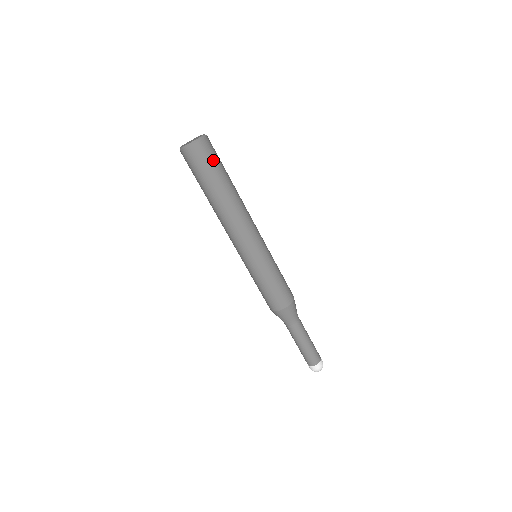
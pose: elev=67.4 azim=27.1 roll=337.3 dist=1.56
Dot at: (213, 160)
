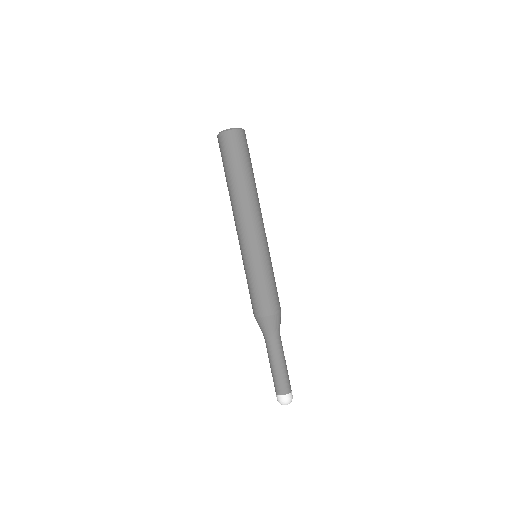
Dot at: (246, 150)
